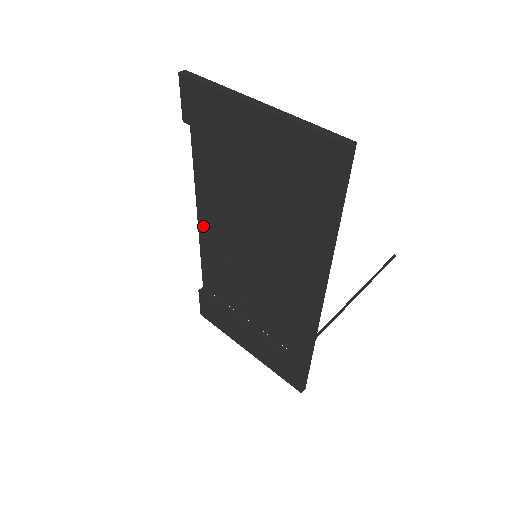
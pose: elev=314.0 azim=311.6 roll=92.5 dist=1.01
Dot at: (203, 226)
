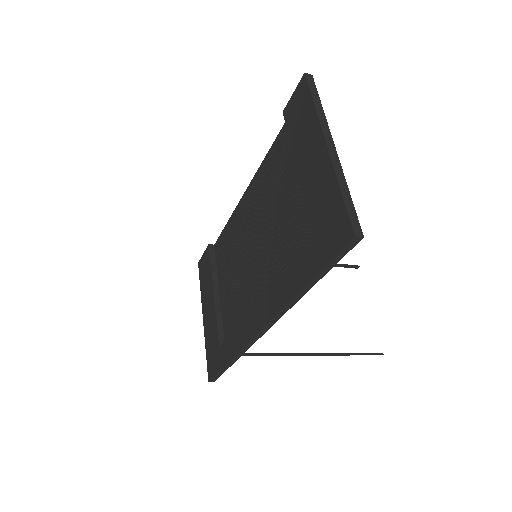
Dot at: (244, 201)
